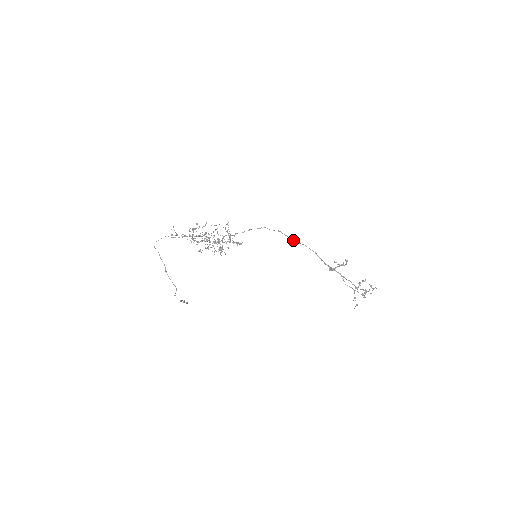
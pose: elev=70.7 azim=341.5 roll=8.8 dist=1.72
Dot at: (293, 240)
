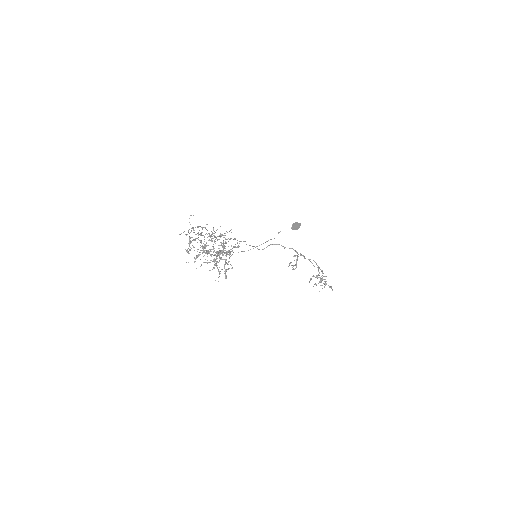
Dot at: occluded
